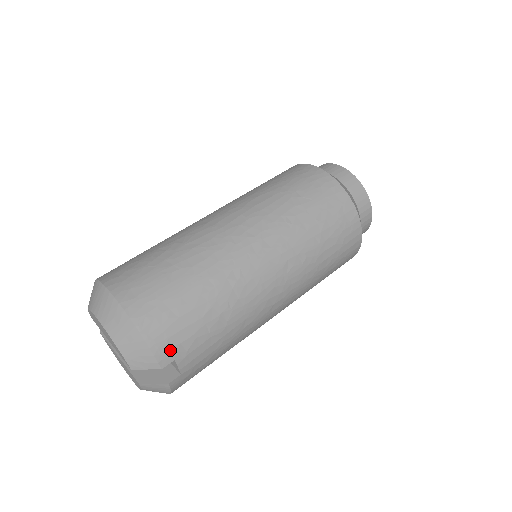
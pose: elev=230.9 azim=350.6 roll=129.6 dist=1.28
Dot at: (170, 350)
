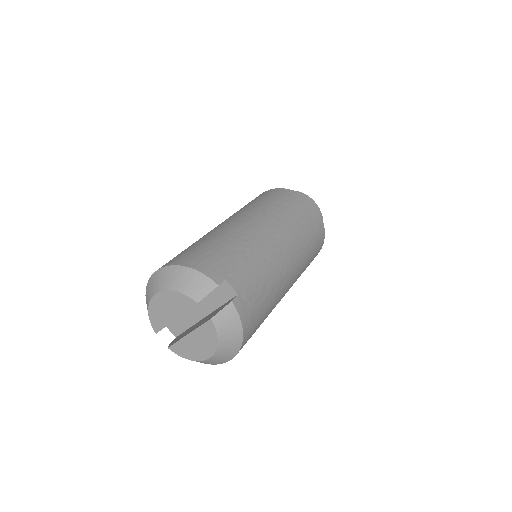
Dot at: (218, 273)
